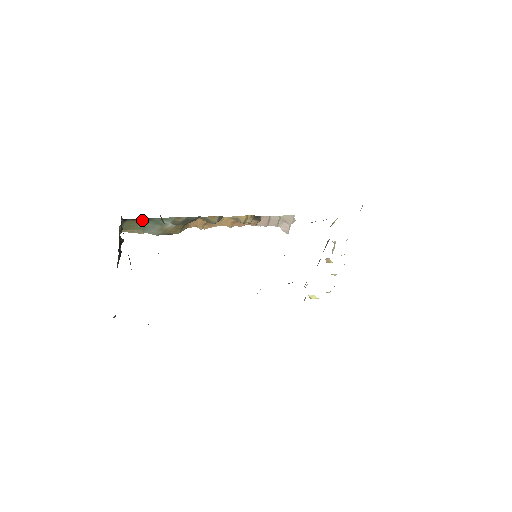
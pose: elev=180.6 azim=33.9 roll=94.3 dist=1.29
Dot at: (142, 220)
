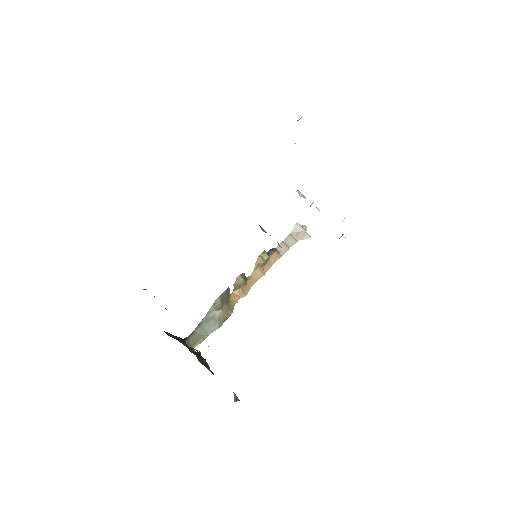
Dot at: (197, 329)
